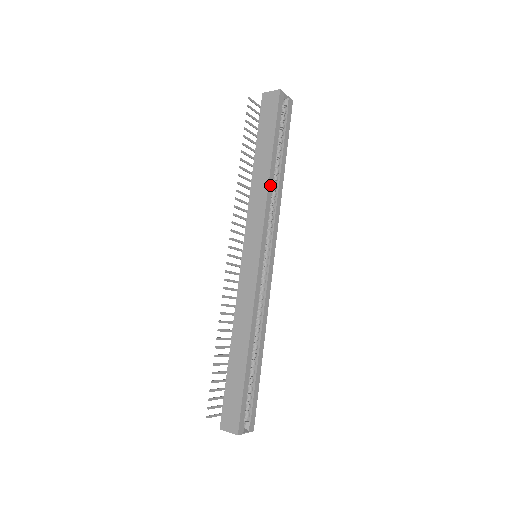
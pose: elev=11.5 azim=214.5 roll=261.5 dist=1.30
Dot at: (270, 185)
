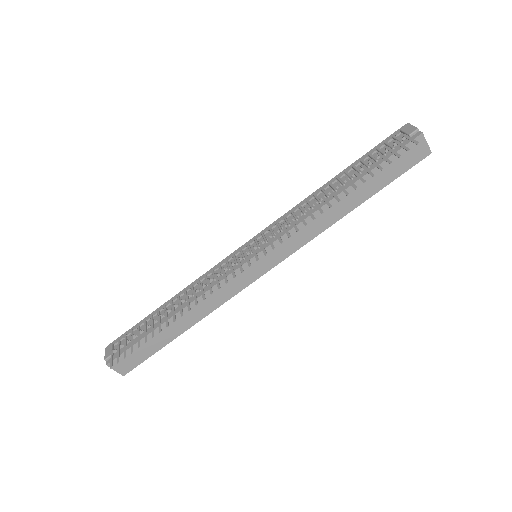
Dot at: (331, 223)
